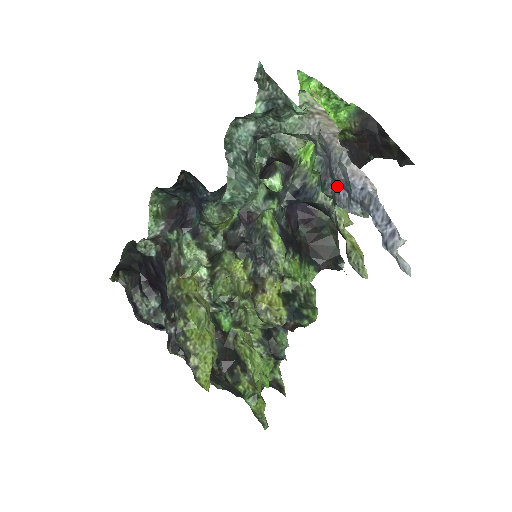
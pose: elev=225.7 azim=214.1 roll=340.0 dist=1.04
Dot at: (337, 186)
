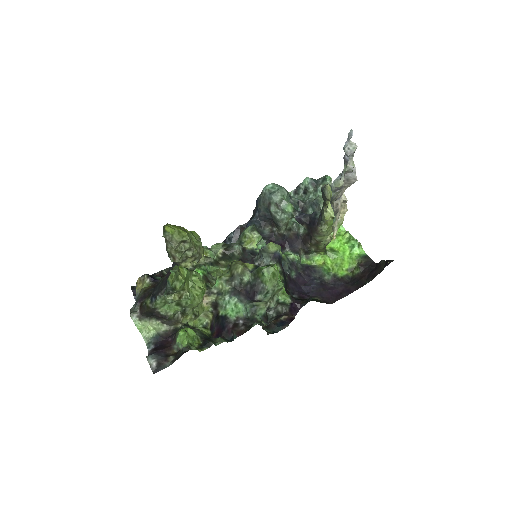
Dot at: occluded
